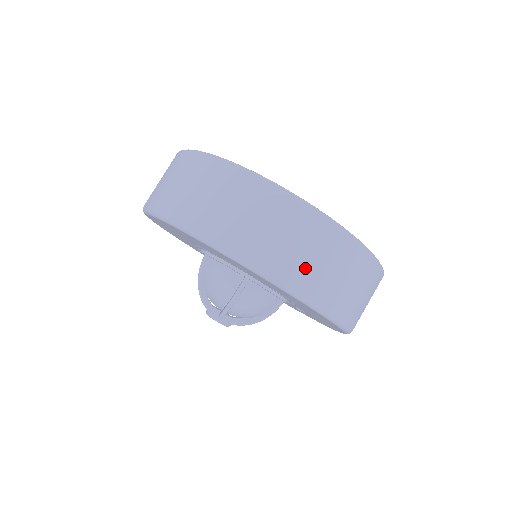
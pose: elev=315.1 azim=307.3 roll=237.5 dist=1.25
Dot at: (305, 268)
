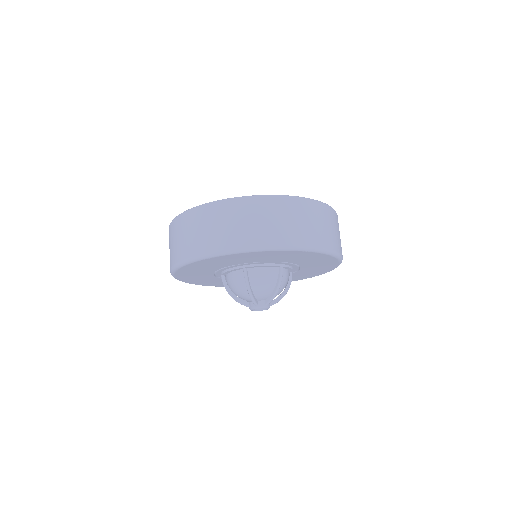
Dot at: (332, 237)
